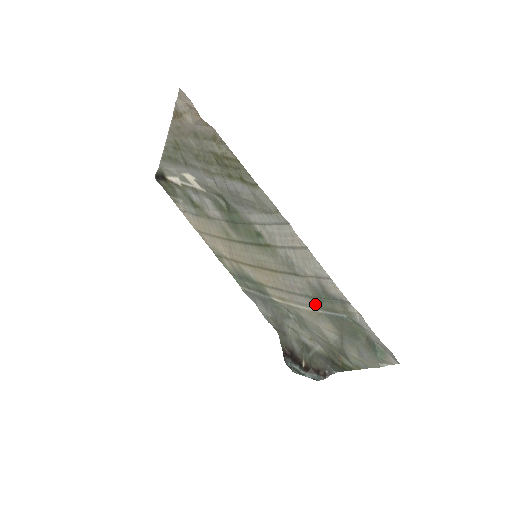
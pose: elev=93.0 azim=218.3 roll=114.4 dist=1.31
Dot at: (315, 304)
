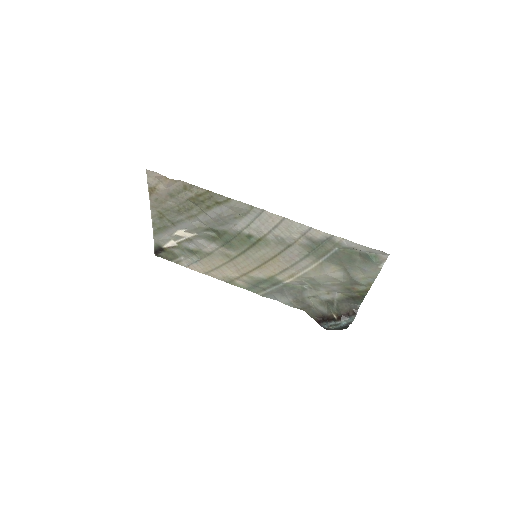
Dot at: (314, 258)
